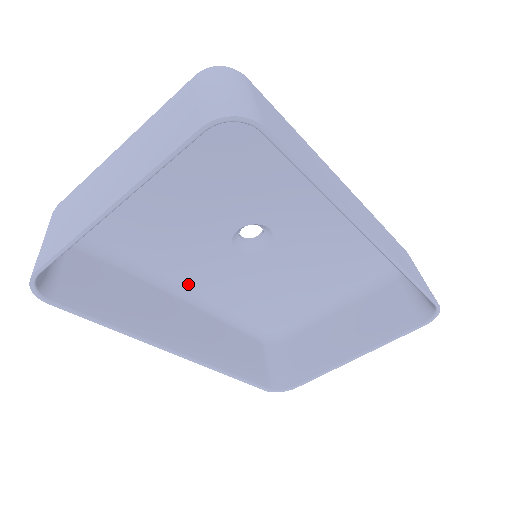
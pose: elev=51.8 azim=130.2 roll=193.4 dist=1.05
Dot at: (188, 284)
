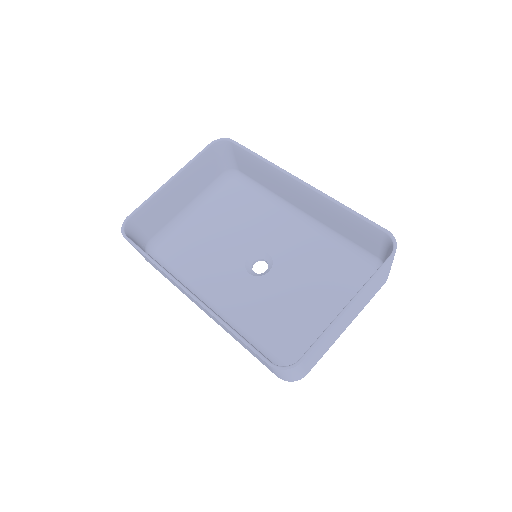
Dot at: (214, 303)
